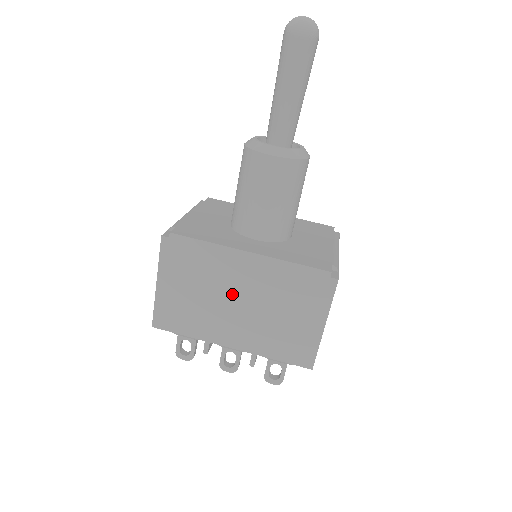
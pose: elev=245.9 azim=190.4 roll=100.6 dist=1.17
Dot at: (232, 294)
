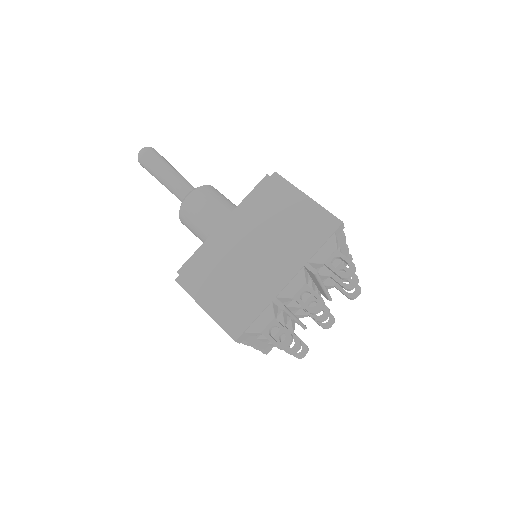
Dot at: (245, 253)
